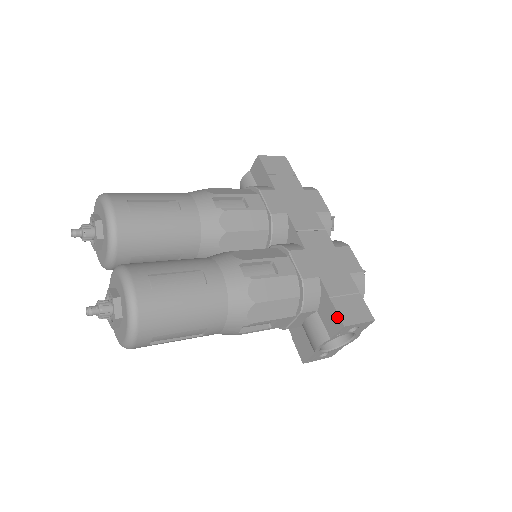
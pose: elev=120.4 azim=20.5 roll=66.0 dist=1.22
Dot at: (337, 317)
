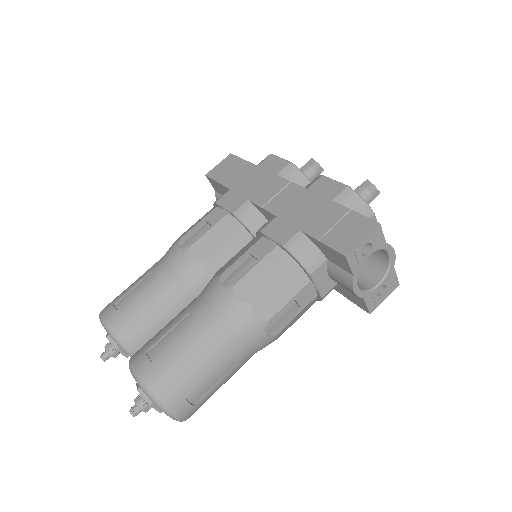
Dot at: (335, 253)
